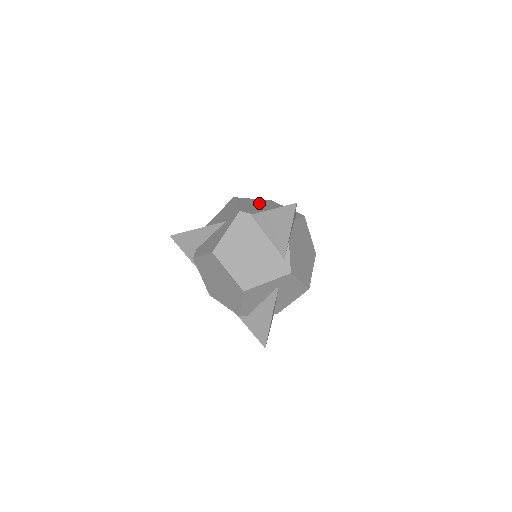
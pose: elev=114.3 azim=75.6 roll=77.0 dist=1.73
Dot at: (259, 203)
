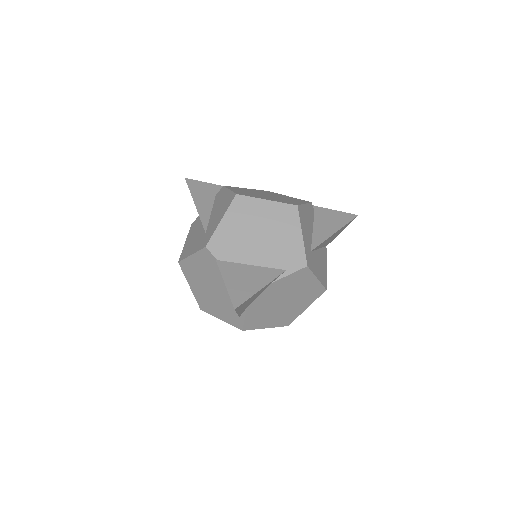
Dot at: (263, 218)
